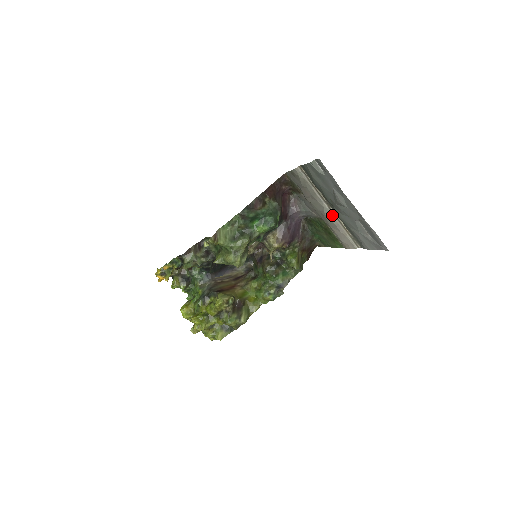
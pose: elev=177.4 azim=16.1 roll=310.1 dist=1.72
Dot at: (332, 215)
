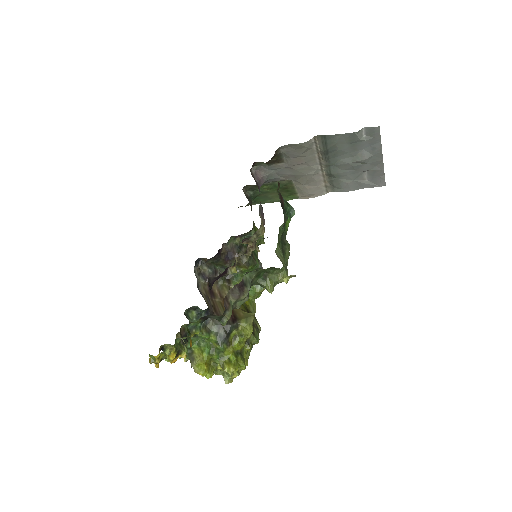
Dot at: (320, 174)
